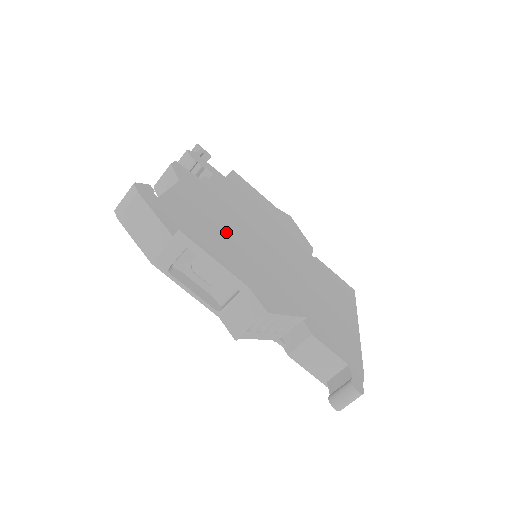
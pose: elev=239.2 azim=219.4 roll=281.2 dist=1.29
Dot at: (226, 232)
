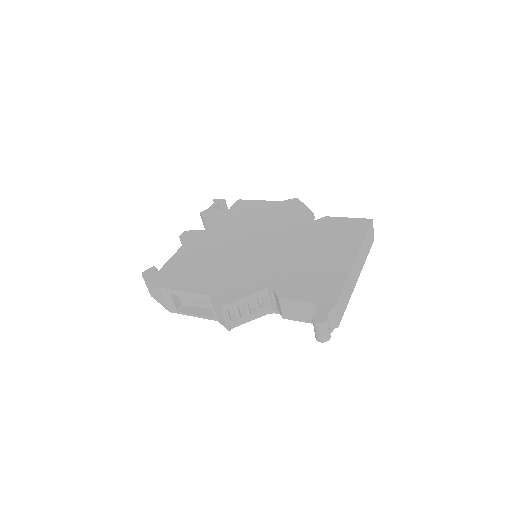
Dot at: (205, 263)
